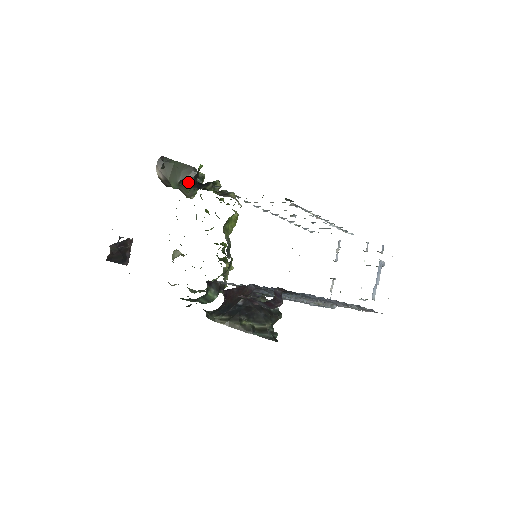
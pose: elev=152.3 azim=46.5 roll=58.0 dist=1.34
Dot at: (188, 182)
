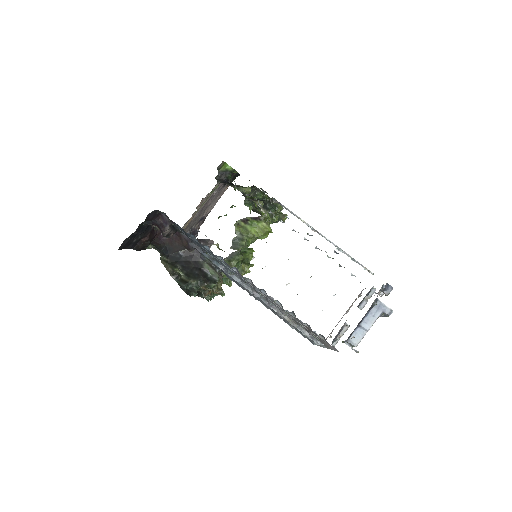
Dot at: (263, 207)
